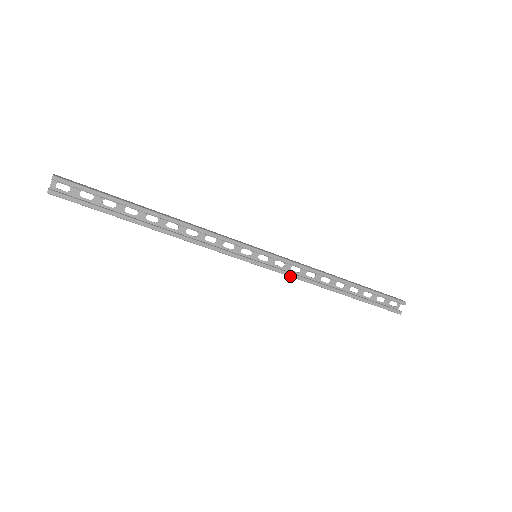
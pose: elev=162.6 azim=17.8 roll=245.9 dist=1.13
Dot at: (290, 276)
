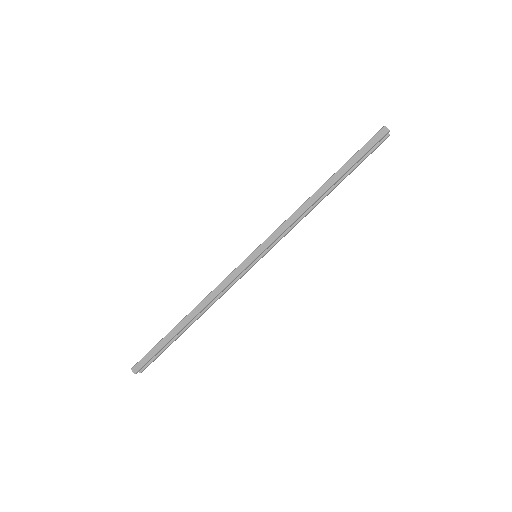
Dot at: occluded
